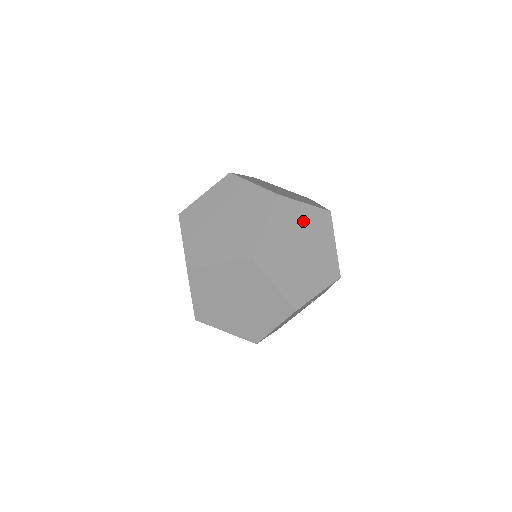
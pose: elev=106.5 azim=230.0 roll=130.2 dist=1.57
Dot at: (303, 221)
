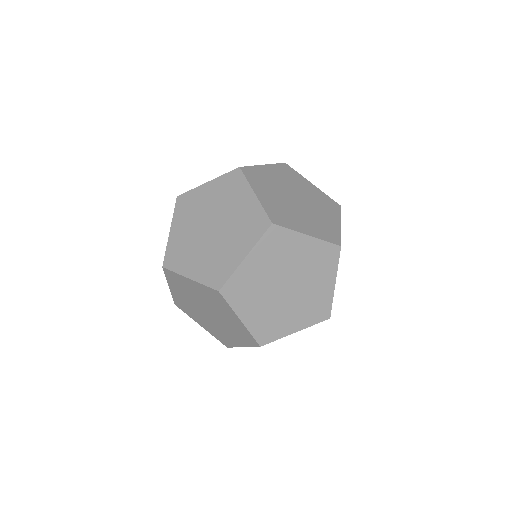
Dot at: (275, 178)
